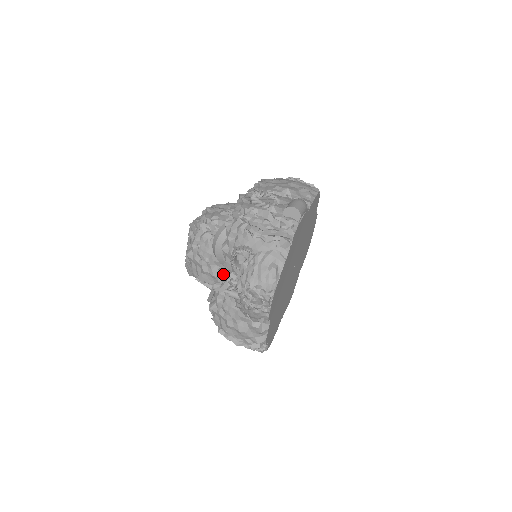
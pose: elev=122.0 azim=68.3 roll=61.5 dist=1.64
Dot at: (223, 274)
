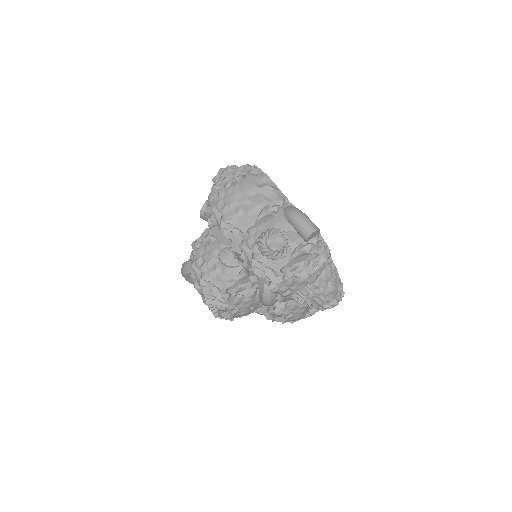
Dot at: (276, 303)
